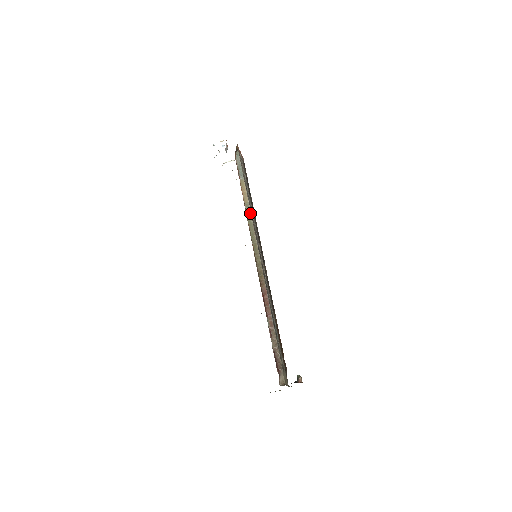
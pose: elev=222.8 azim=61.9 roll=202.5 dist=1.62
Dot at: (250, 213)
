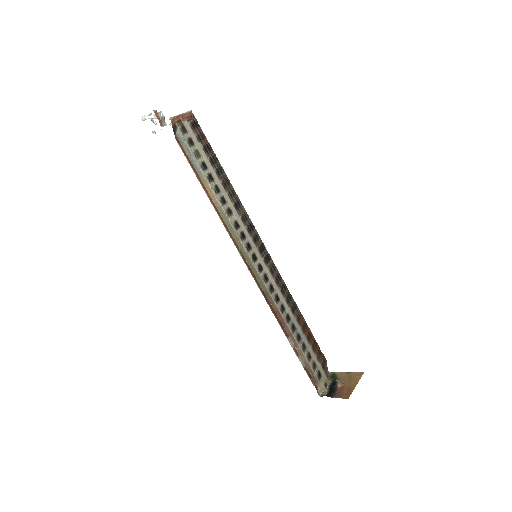
Dot at: (228, 221)
